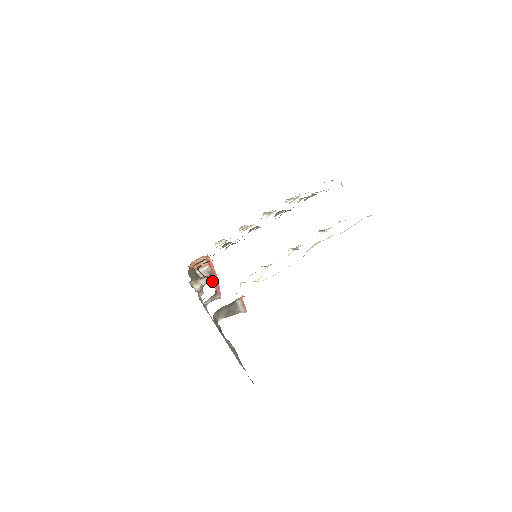
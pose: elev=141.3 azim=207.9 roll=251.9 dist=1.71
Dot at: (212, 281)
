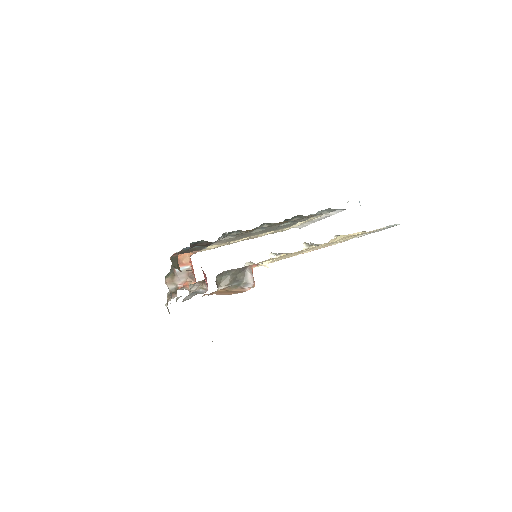
Dot at: occluded
